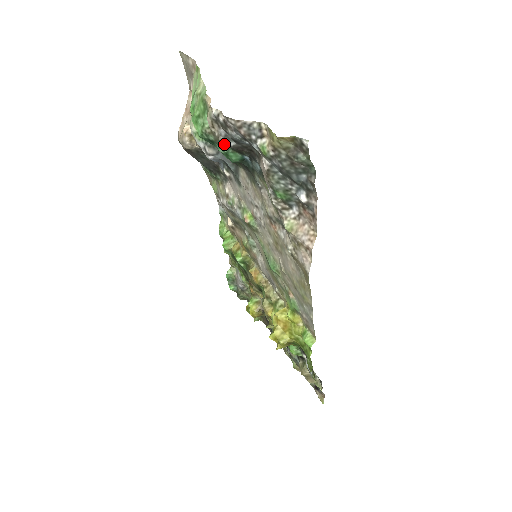
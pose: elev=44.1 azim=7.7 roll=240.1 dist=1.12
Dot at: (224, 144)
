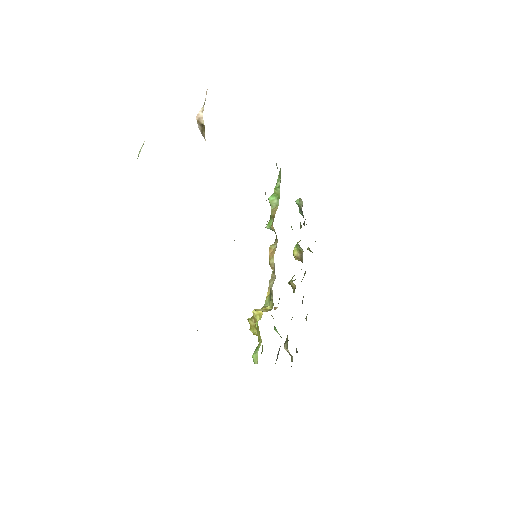
Dot at: occluded
